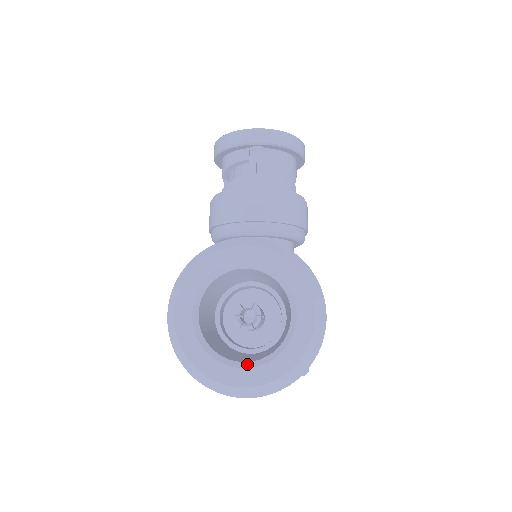
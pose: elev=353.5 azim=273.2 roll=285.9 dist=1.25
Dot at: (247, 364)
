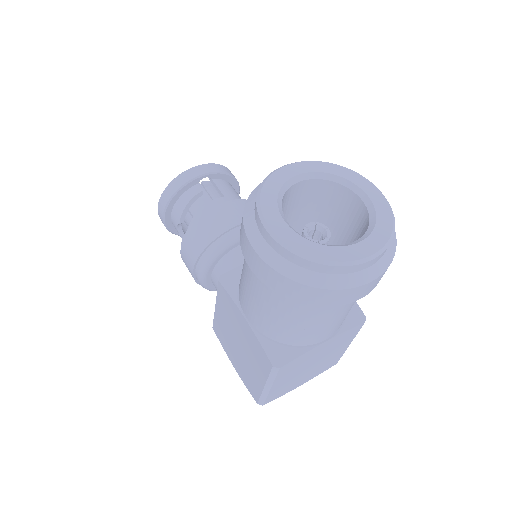
Dot at: (358, 240)
